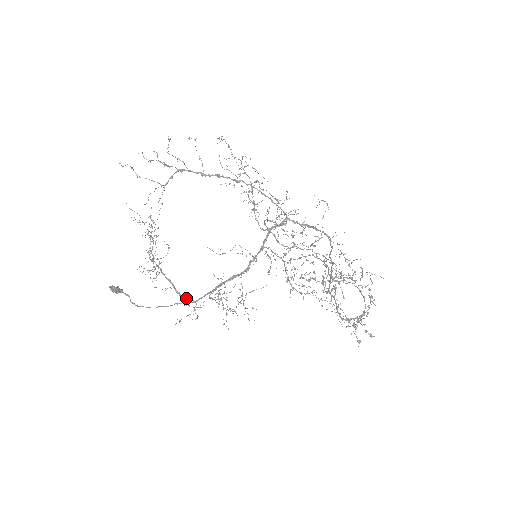
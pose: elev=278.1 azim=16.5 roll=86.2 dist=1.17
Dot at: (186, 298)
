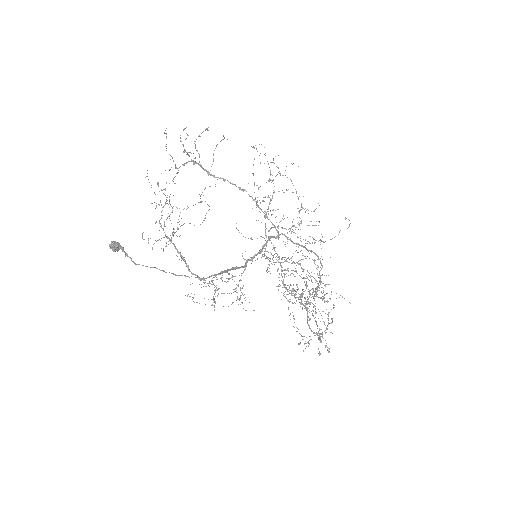
Dot at: occluded
